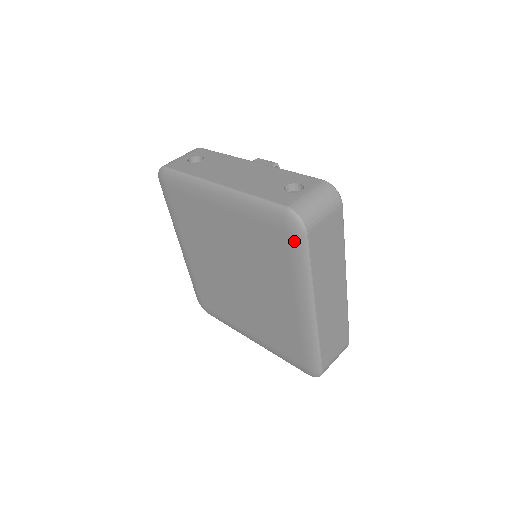
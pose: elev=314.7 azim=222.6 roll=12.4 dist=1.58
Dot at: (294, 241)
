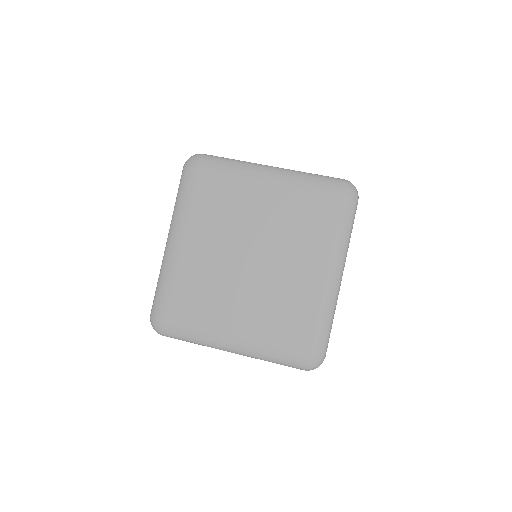
Dot at: (347, 205)
